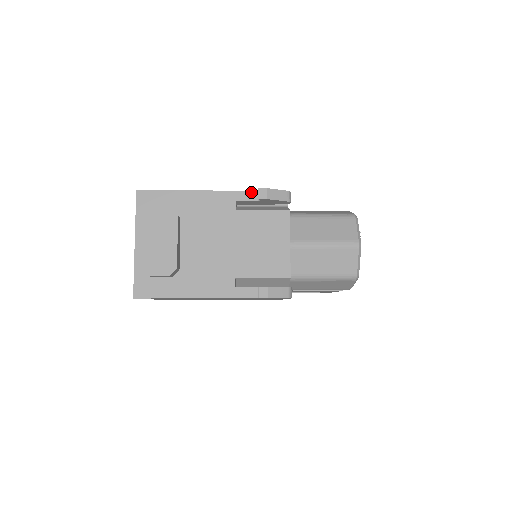
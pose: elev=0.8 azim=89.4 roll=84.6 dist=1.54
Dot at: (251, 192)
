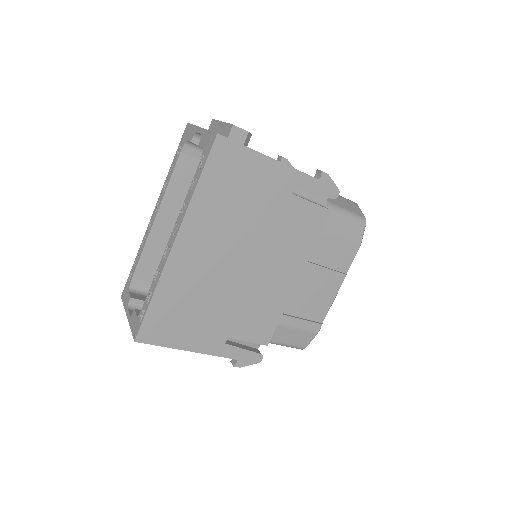
Dot at: occluded
